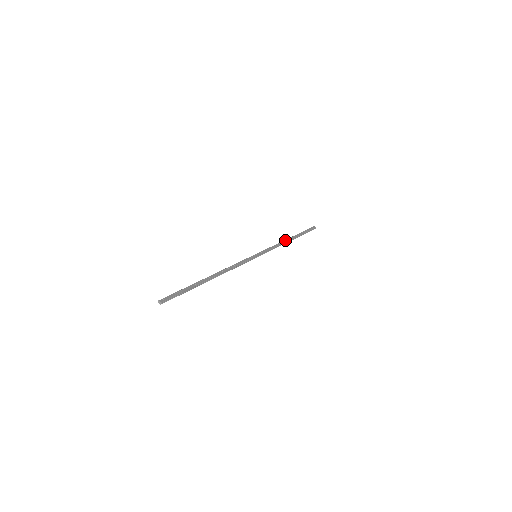
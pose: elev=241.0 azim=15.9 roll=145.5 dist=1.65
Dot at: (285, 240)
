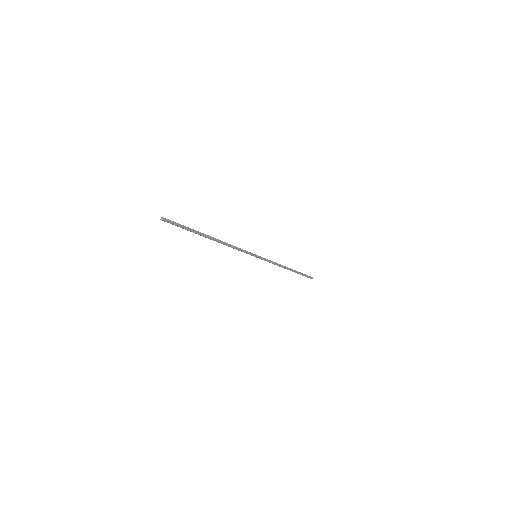
Dot at: (284, 266)
